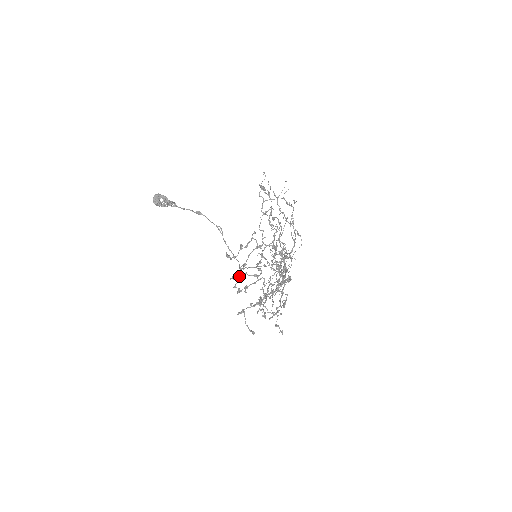
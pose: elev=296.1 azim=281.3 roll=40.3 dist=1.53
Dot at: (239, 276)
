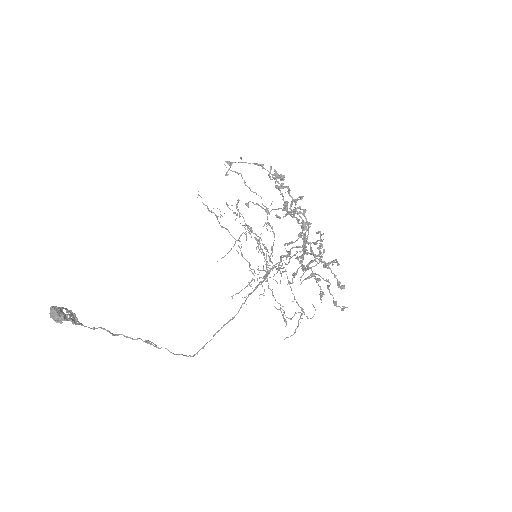
Dot at: occluded
